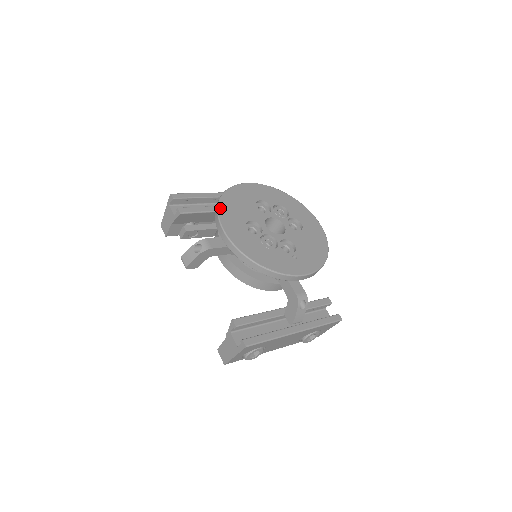
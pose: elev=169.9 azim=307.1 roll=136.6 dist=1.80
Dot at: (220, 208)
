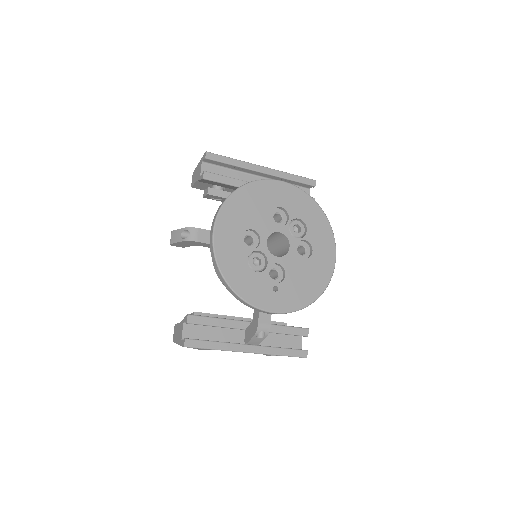
Dot at: (226, 204)
